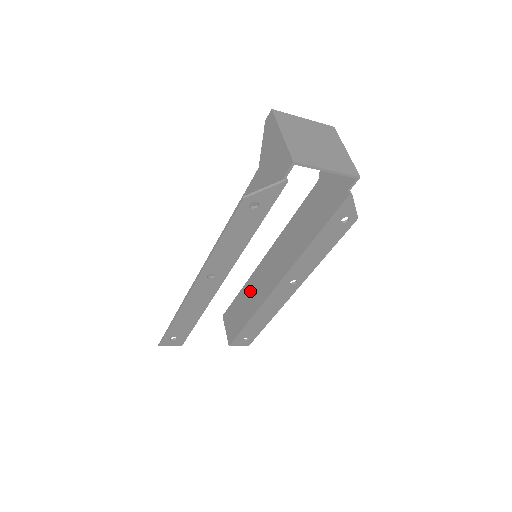
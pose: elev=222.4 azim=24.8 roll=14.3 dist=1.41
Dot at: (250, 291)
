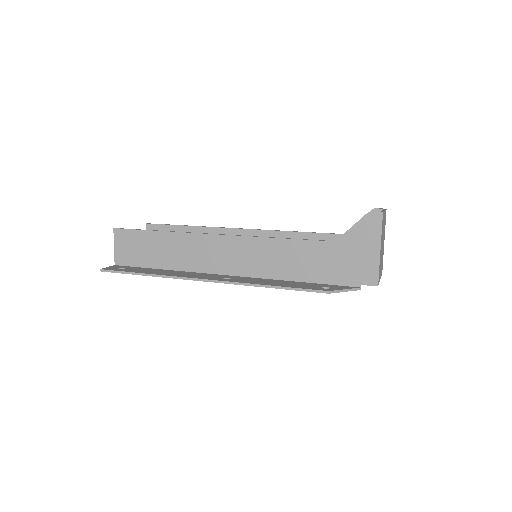
Dot at: occluded
